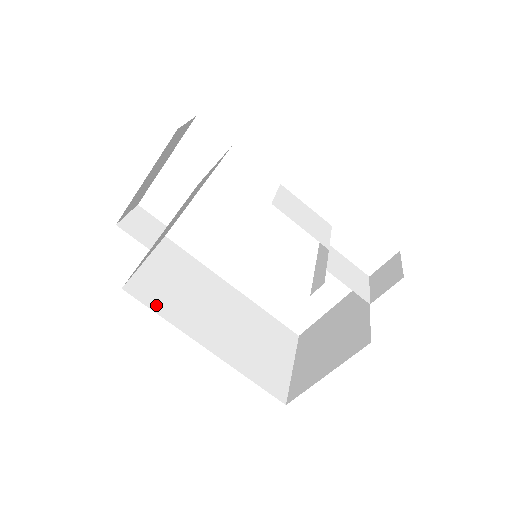
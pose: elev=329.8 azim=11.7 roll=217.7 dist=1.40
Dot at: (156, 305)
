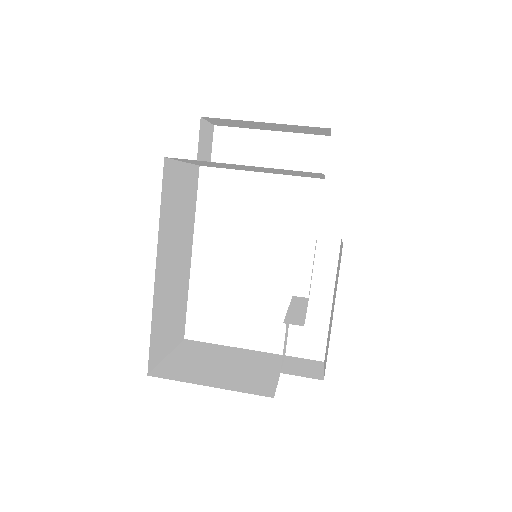
Dot at: (165, 198)
